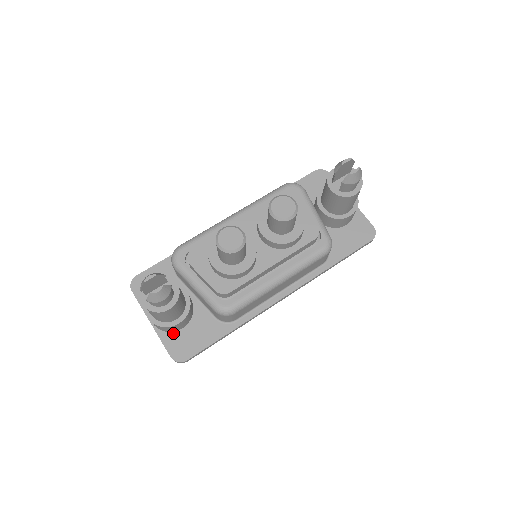
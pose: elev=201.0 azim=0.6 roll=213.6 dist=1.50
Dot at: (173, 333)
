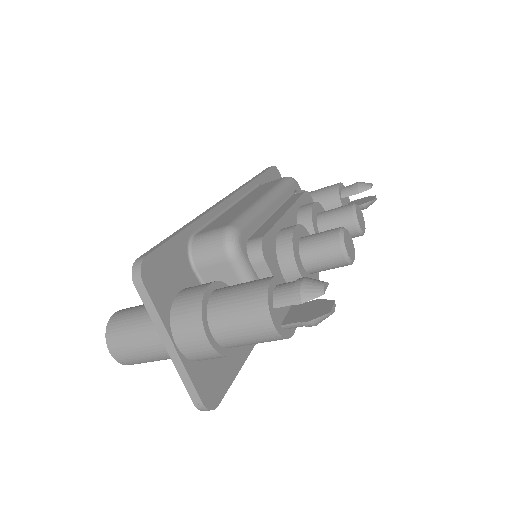
Dot at: (200, 363)
